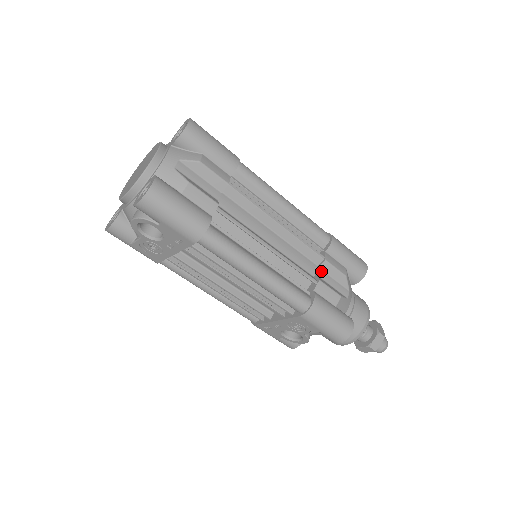
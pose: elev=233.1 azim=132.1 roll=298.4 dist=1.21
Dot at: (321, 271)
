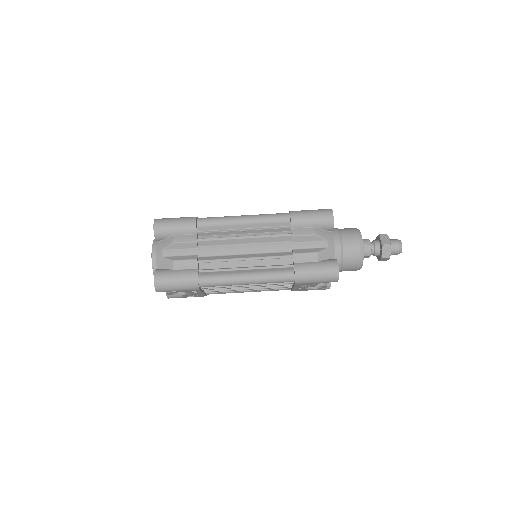
Dot at: (295, 244)
